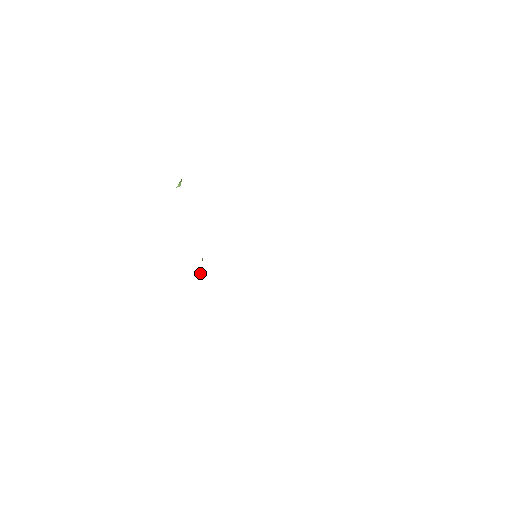
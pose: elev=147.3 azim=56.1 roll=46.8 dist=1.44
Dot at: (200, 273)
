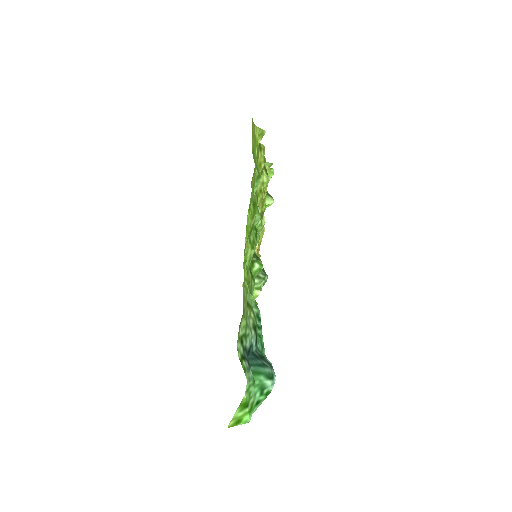
Dot at: (257, 292)
